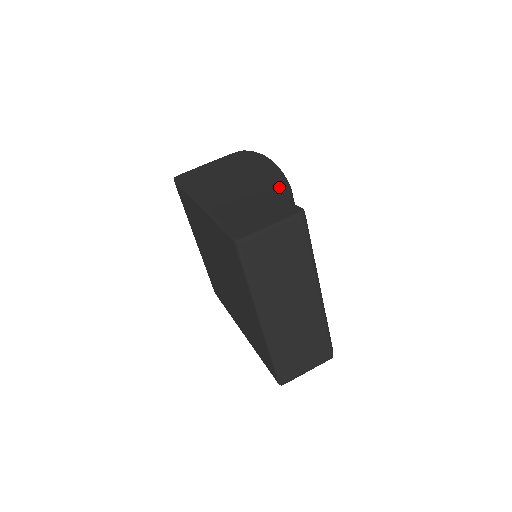
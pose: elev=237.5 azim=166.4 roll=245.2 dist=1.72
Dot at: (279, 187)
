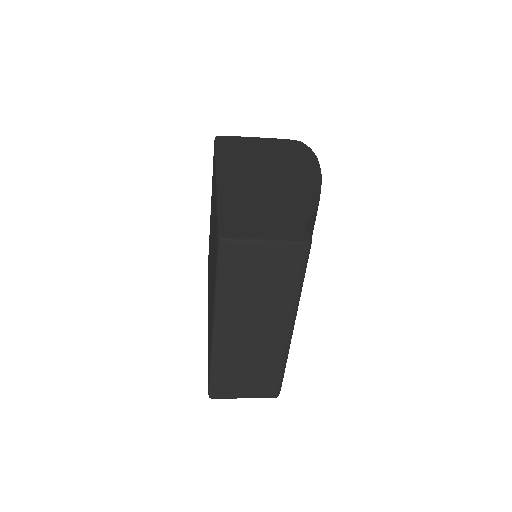
Dot at: (305, 201)
